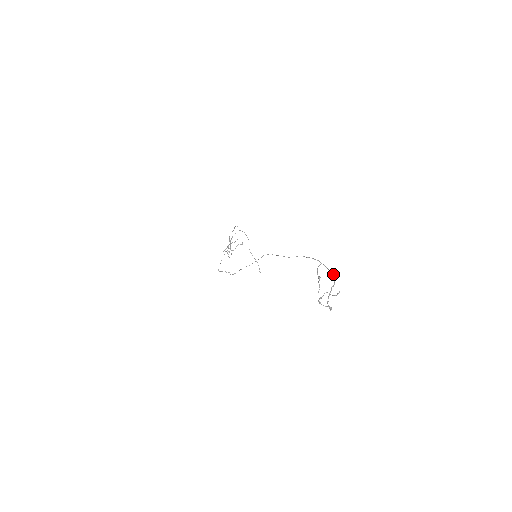
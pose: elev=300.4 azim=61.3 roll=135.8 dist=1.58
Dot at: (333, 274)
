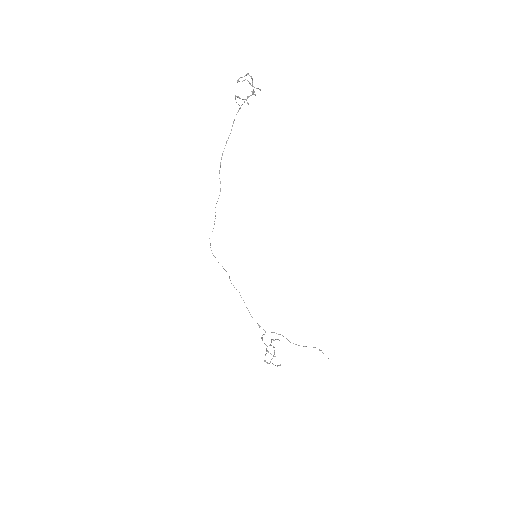
Dot at: (249, 96)
